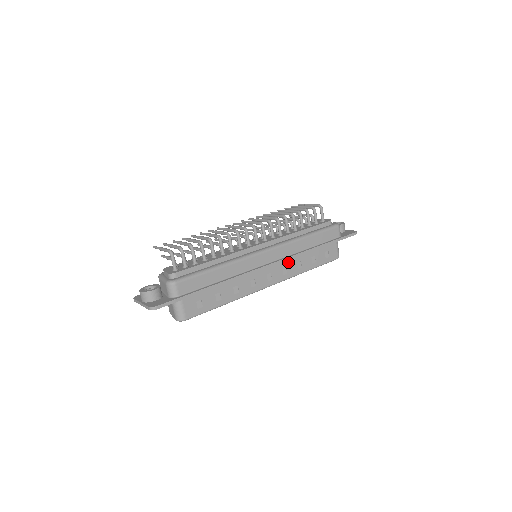
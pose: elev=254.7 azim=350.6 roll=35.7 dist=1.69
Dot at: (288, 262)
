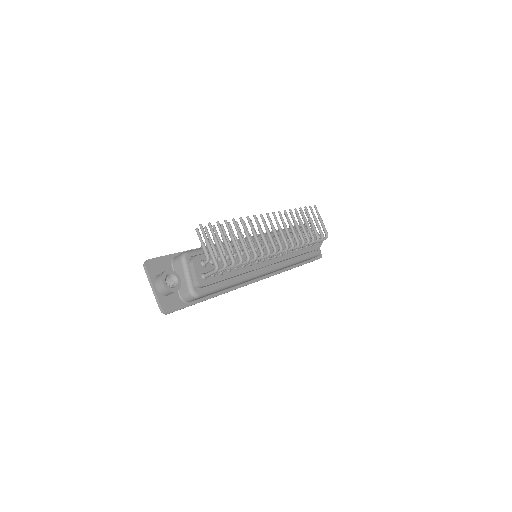
Dot at: occluded
